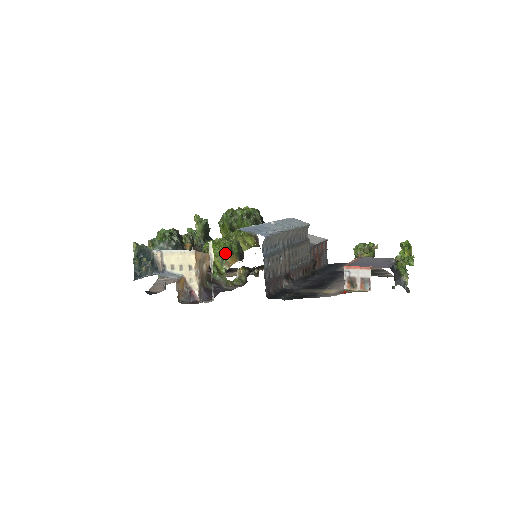
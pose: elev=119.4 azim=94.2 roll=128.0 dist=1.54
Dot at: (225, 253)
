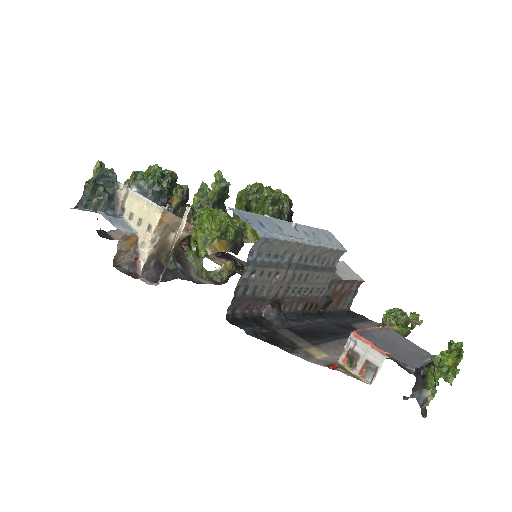
Dot at: (215, 233)
